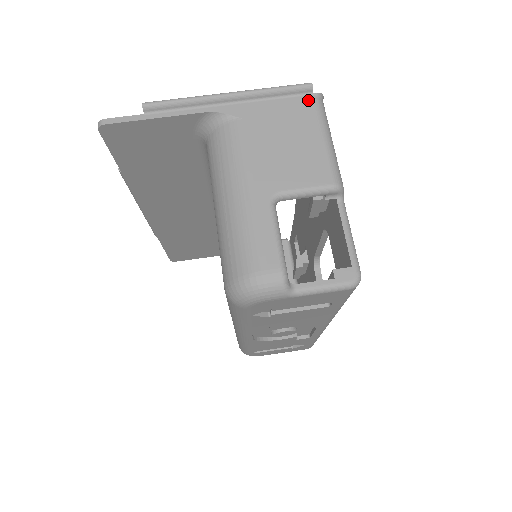
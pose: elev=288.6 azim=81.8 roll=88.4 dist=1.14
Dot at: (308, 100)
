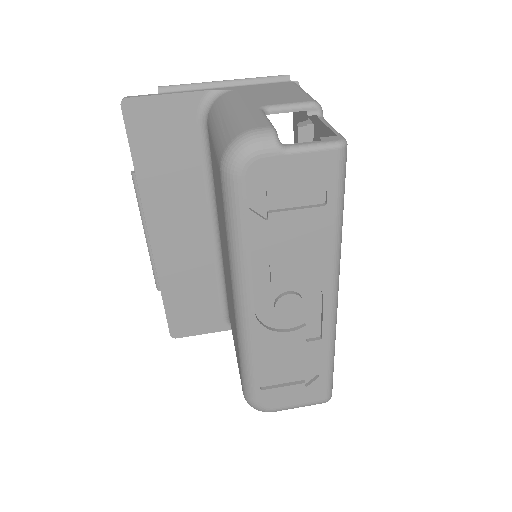
Dot at: (287, 83)
